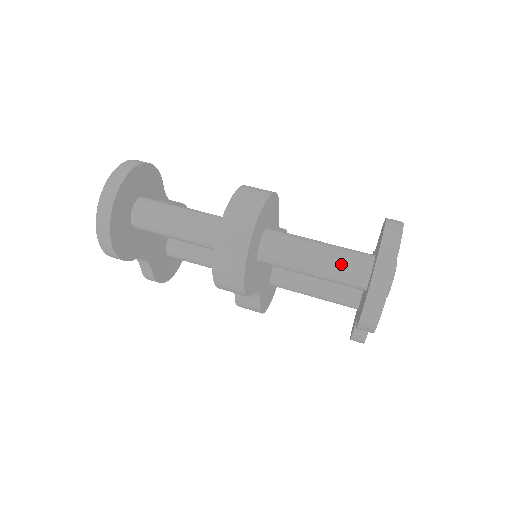
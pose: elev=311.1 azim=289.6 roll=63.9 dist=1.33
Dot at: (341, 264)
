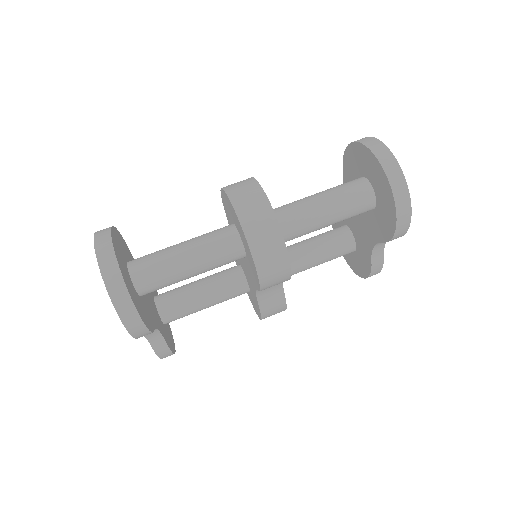
Dot at: (346, 196)
